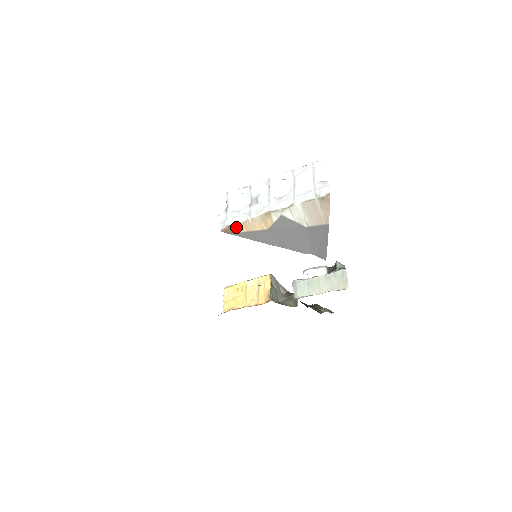
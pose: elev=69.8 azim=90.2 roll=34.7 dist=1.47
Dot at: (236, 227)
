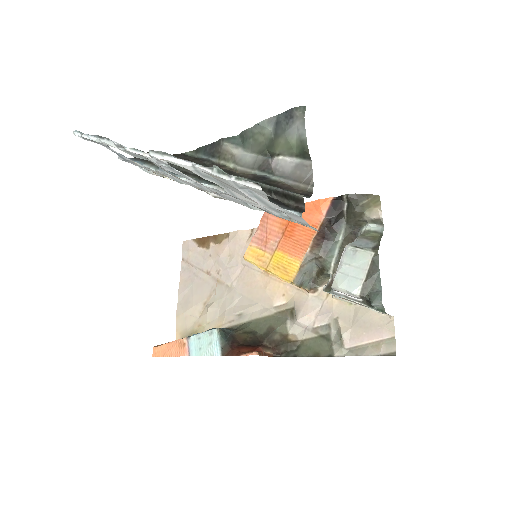
Dot at: occluded
